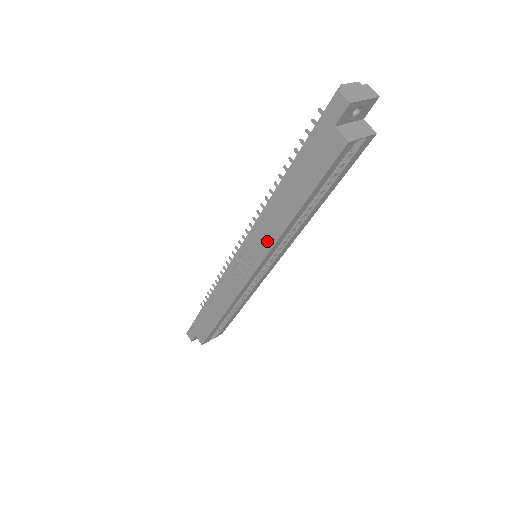
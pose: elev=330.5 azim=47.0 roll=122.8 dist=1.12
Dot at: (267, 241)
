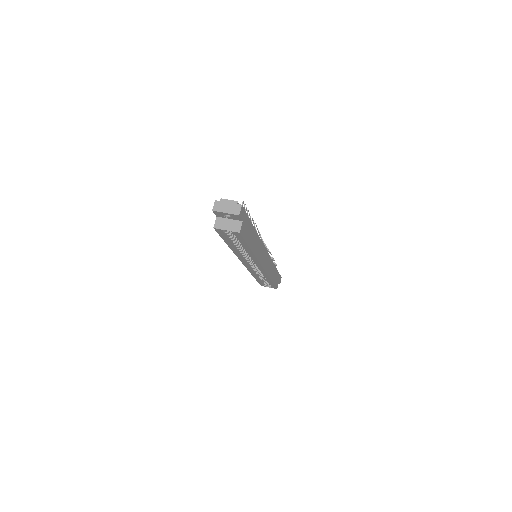
Dot at: occluded
